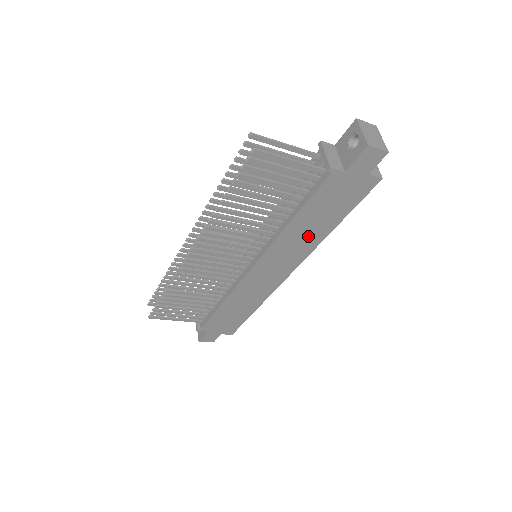
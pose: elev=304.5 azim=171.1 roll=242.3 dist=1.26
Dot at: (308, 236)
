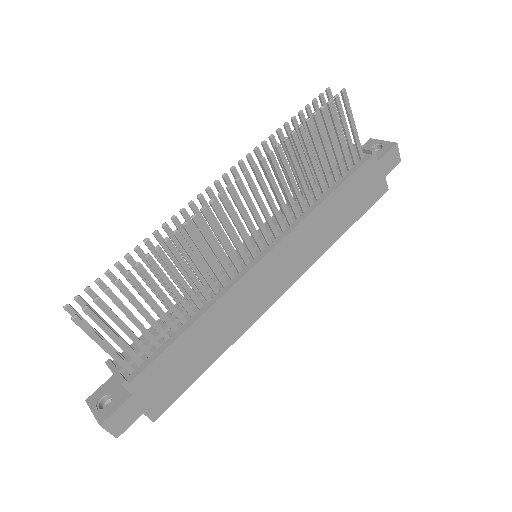
Dot at: (324, 233)
